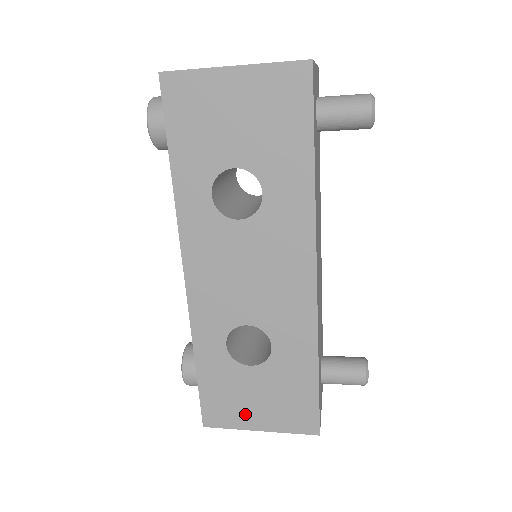
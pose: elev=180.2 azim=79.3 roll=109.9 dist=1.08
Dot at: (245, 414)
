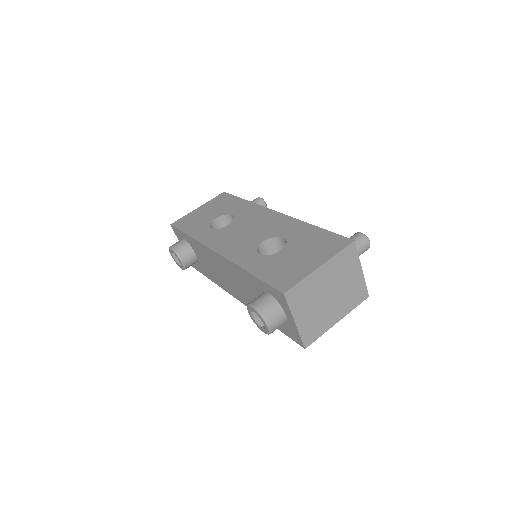
Dot at: occluded
